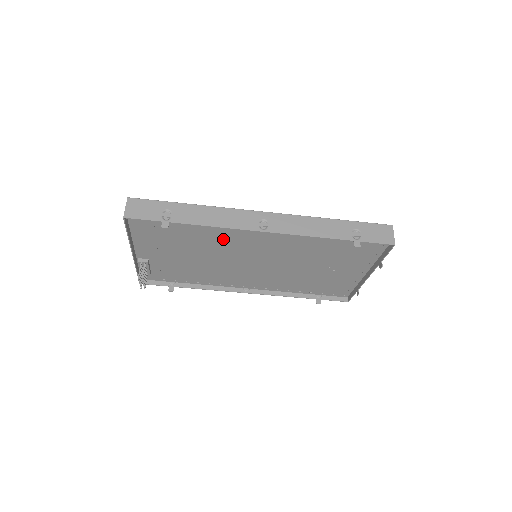
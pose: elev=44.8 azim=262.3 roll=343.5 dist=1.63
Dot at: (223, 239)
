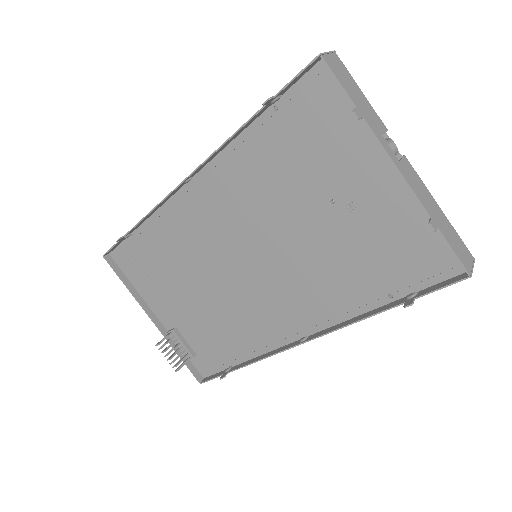
Dot at: (186, 236)
